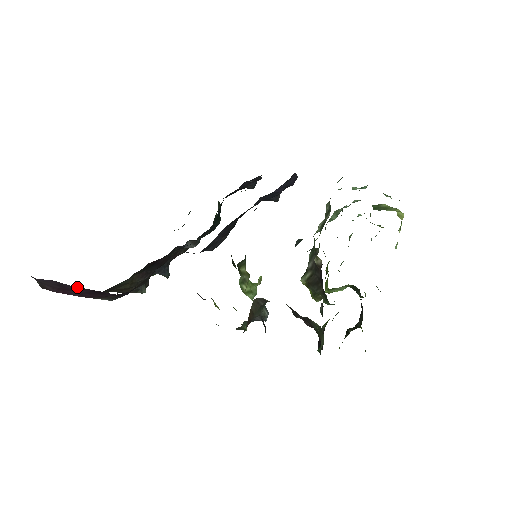
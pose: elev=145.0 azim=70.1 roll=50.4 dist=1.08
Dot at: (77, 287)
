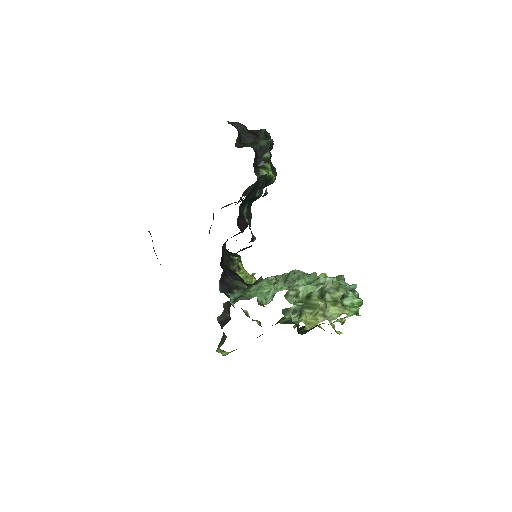
Dot at: occluded
